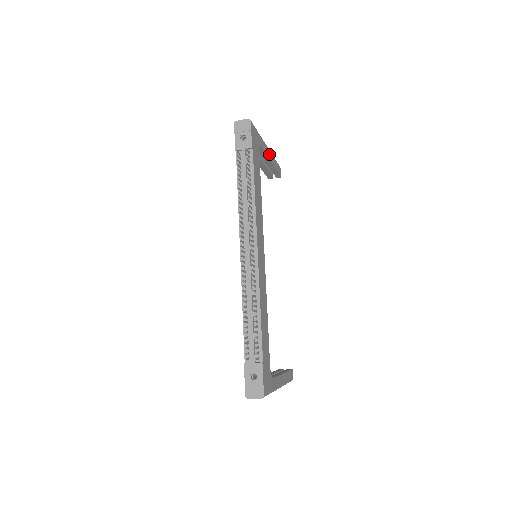
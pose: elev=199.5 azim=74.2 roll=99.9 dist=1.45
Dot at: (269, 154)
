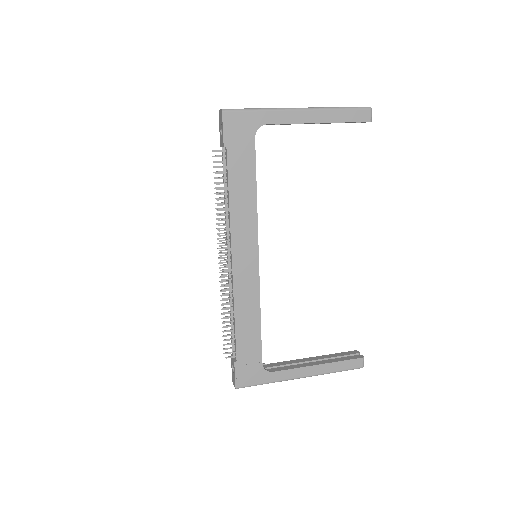
Dot at: (306, 116)
